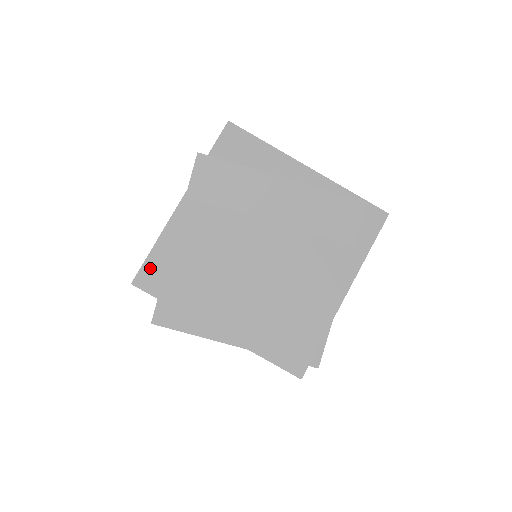
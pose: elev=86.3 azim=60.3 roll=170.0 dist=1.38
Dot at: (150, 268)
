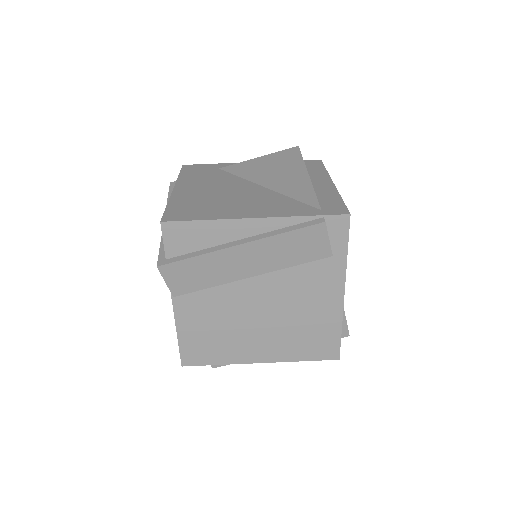
Dot at: (186, 352)
